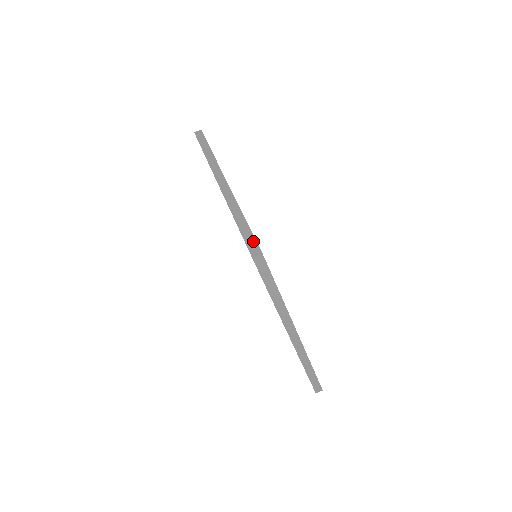
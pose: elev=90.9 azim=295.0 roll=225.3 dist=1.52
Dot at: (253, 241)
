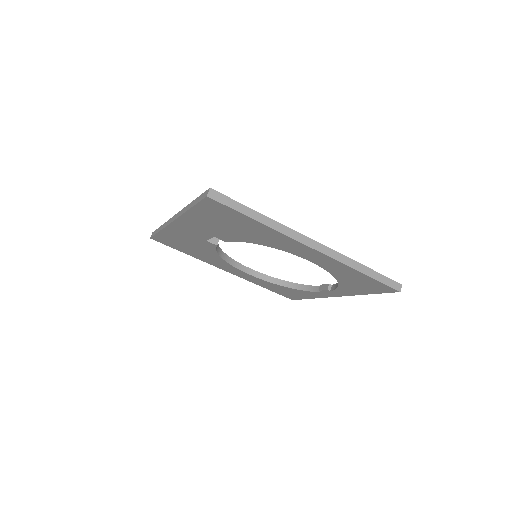
Dot at: (202, 195)
